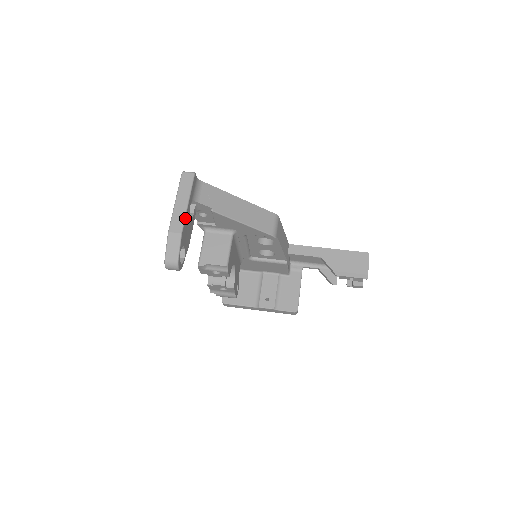
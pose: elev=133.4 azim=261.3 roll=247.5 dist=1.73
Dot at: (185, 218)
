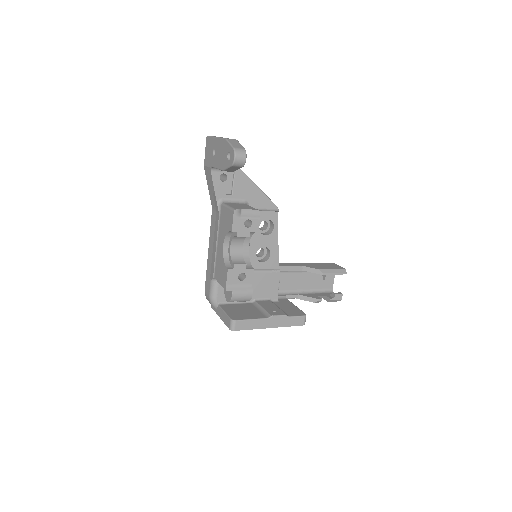
Dot at: occluded
